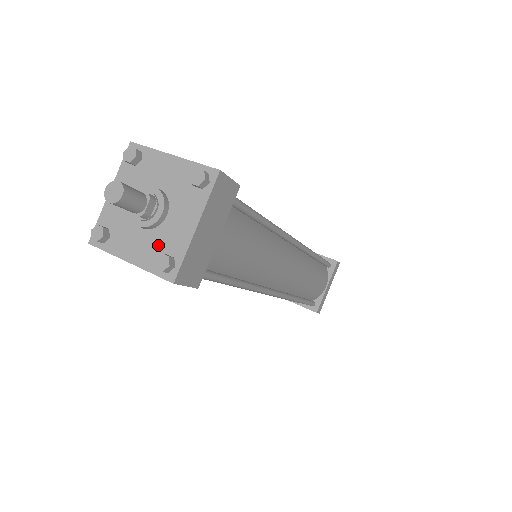
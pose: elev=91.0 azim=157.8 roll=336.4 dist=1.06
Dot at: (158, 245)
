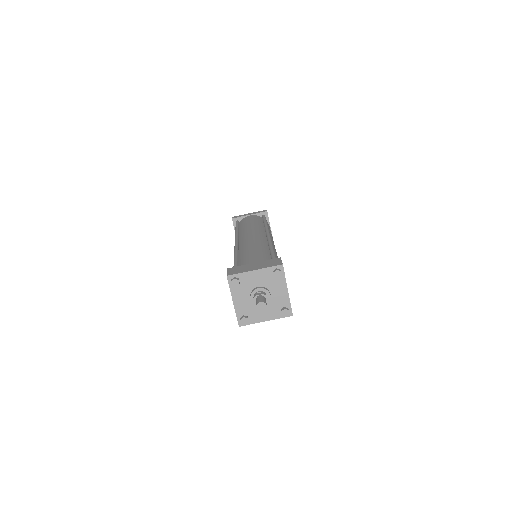
Dot at: (248, 310)
